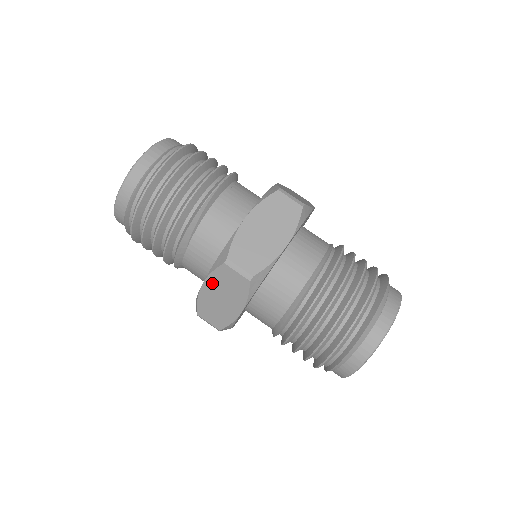
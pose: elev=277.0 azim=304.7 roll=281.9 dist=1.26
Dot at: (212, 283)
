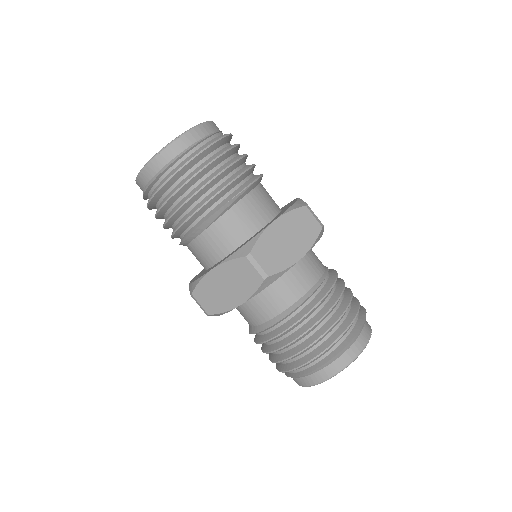
Dot at: (224, 270)
